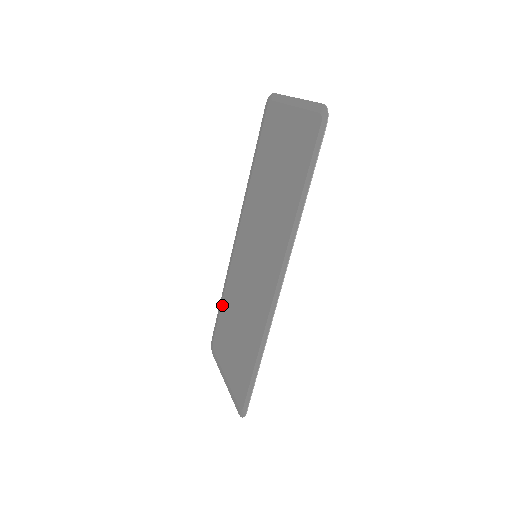
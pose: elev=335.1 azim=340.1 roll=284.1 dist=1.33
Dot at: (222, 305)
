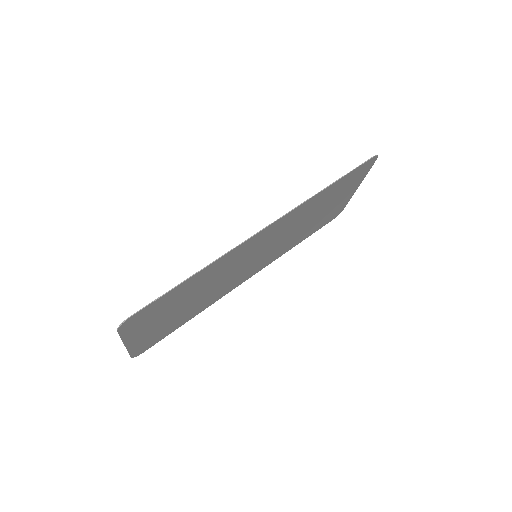
Dot at: (185, 319)
